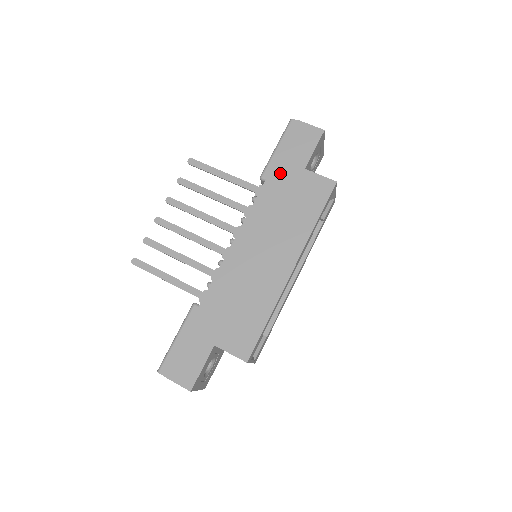
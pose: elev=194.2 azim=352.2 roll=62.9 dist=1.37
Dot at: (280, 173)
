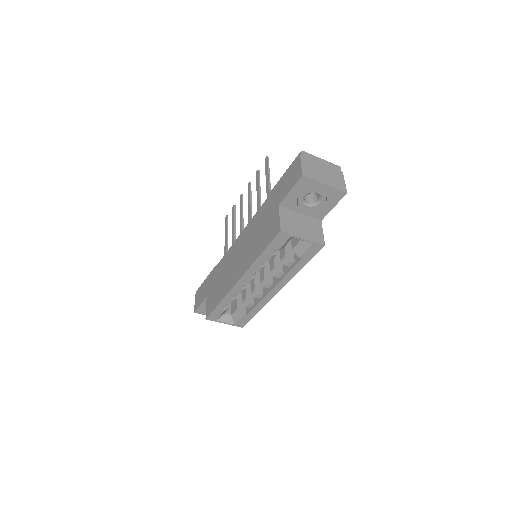
Dot at: (271, 200)
